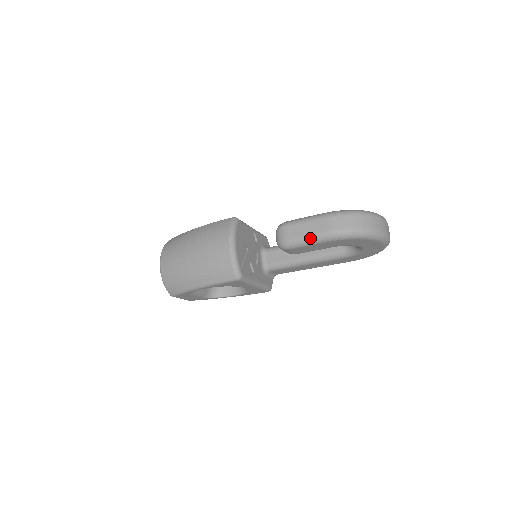
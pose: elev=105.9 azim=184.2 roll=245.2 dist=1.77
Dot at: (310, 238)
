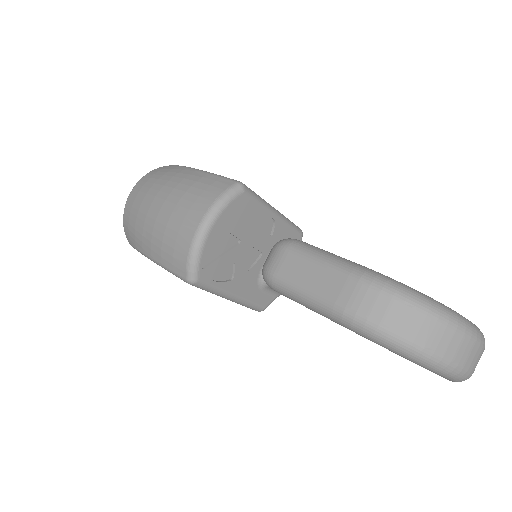
Dot at: (309, 296)
